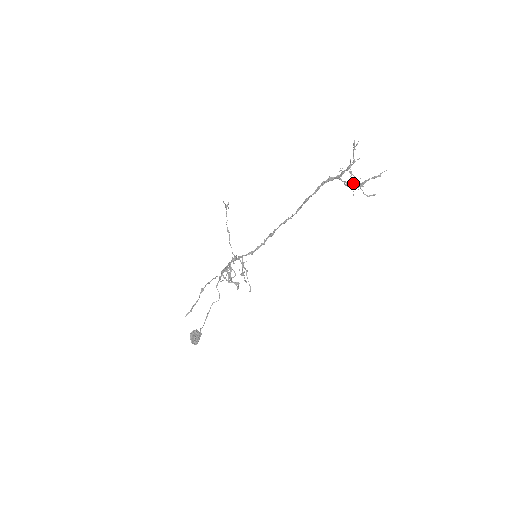
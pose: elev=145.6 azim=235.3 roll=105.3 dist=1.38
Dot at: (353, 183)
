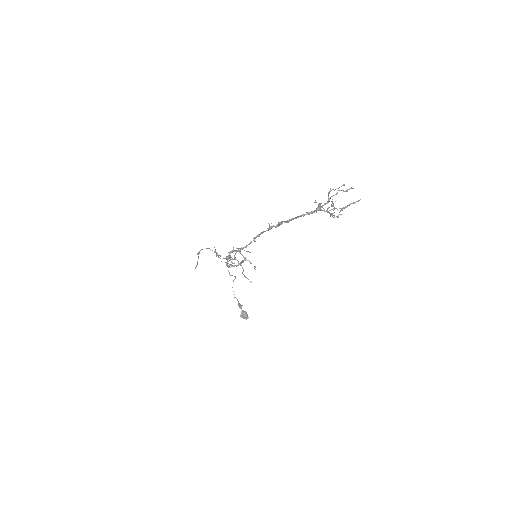
Dot at: (329, 201)
